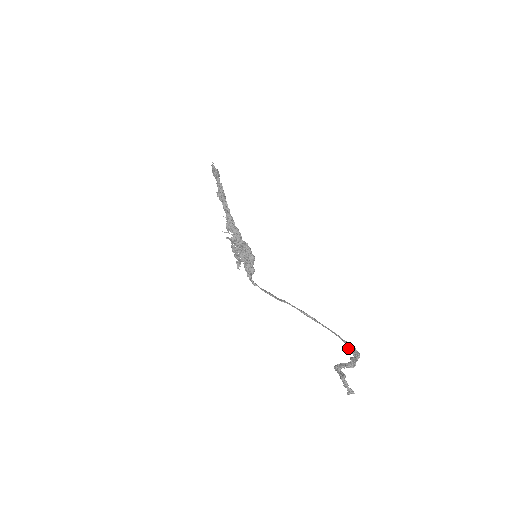
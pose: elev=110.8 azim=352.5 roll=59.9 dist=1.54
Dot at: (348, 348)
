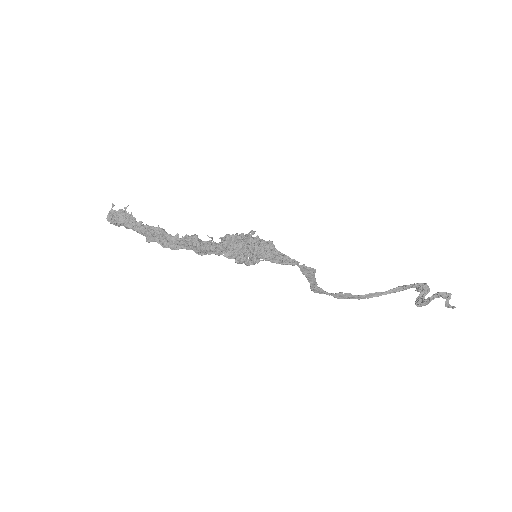
Dot at: (404, 287)
